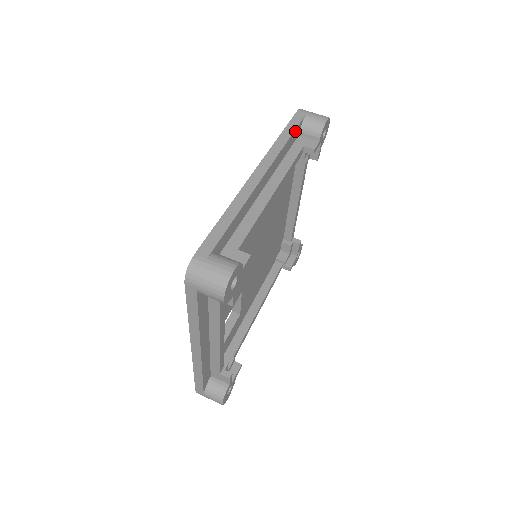
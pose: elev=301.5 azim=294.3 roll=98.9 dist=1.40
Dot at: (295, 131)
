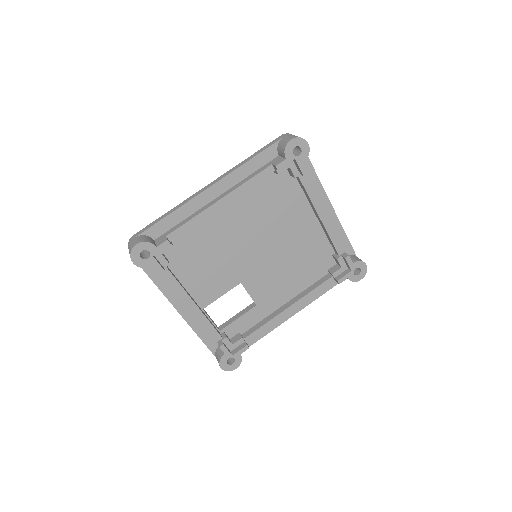
Dot at: (264, 153)
